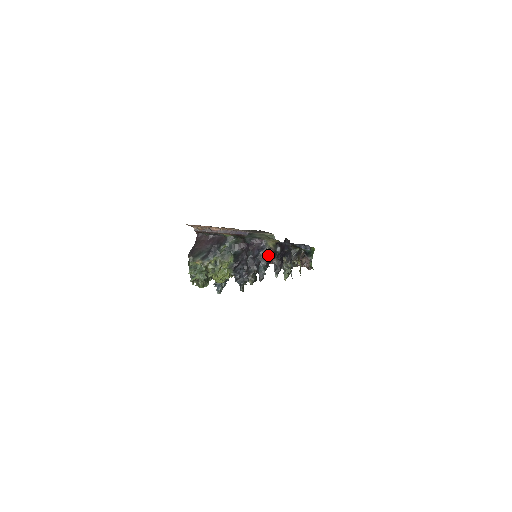
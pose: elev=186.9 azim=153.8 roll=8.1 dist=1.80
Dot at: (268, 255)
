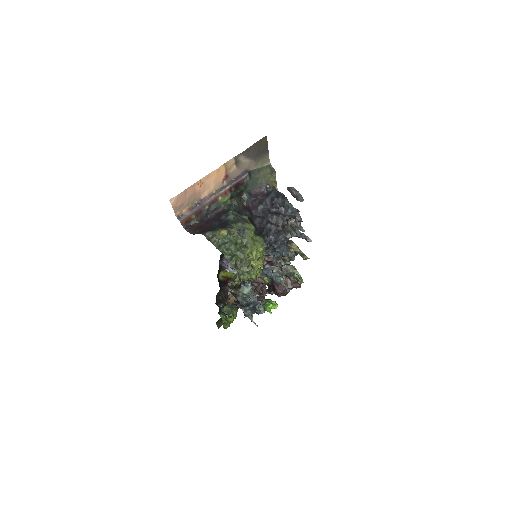
Dot at: occluded
